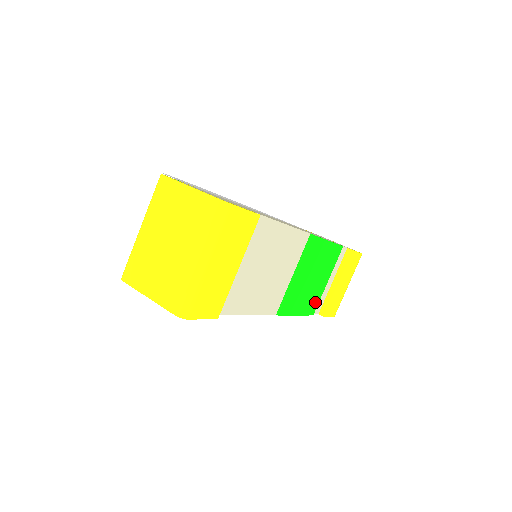
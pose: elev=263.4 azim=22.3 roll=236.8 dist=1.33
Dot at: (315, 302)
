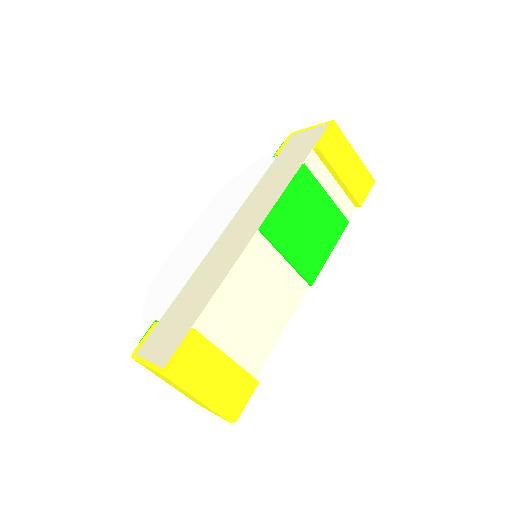
Dot at: (337, 219)
